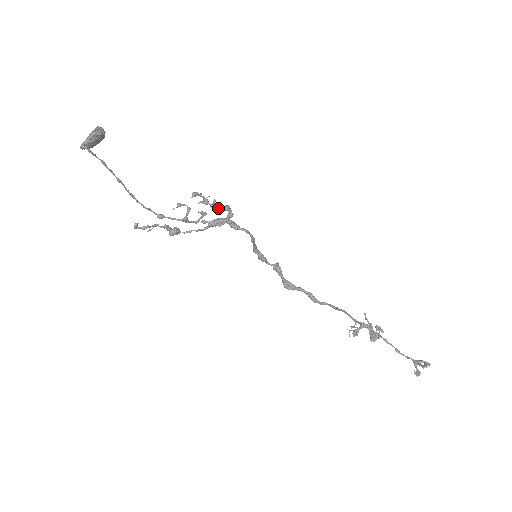
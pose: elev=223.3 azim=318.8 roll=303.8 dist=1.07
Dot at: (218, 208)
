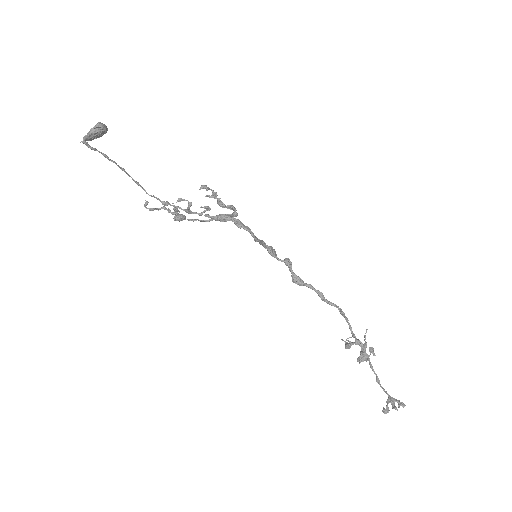
Dot at: (223, 206)
